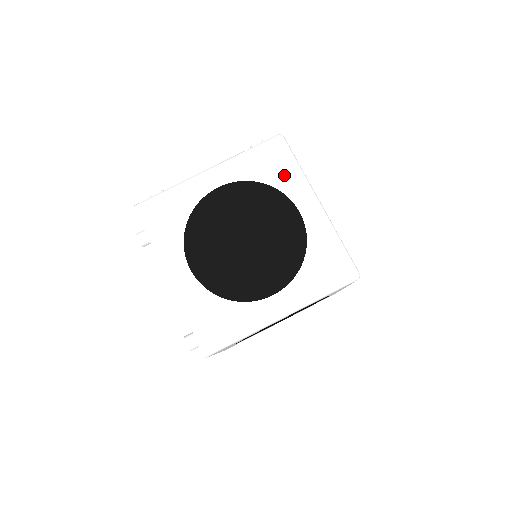
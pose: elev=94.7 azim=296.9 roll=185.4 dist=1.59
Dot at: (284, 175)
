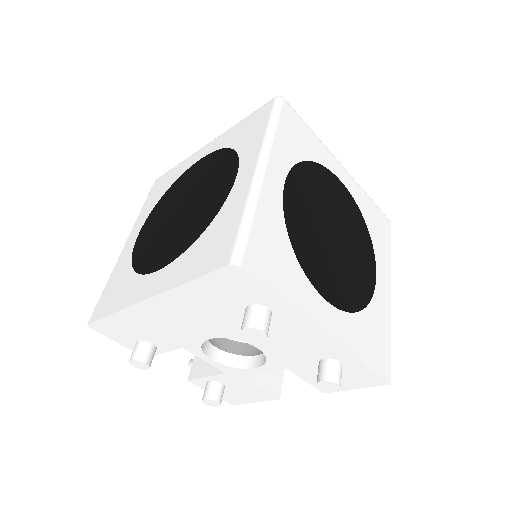
Dot at: (174, 175)
